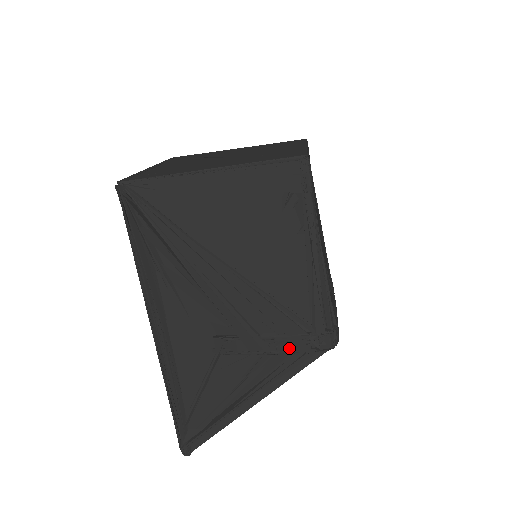
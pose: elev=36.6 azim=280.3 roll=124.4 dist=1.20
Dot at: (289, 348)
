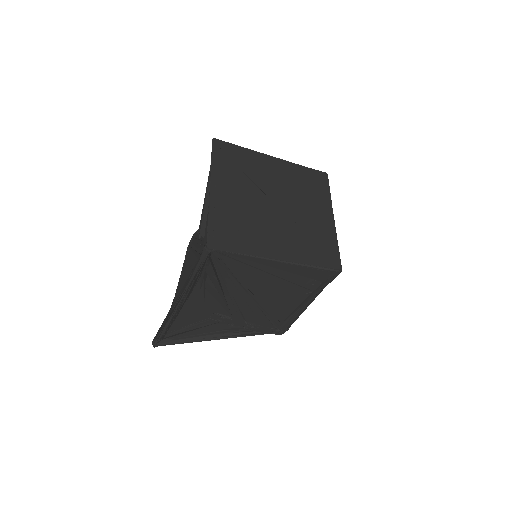
Dot at: (259, 330)
